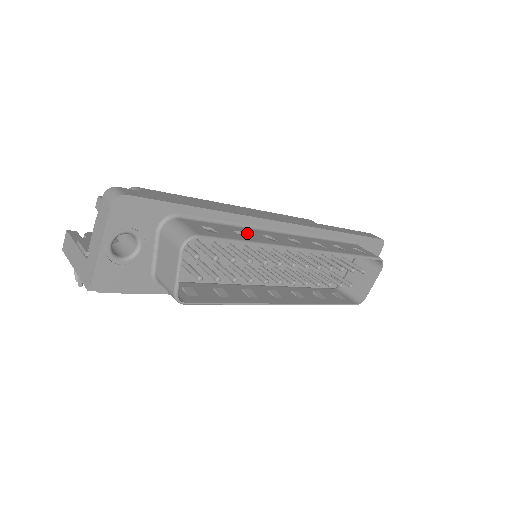
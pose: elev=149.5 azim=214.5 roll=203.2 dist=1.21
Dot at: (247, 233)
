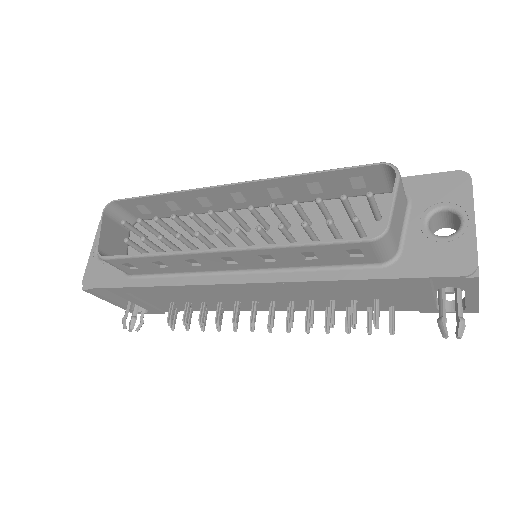
Dot at: (185, 204)
